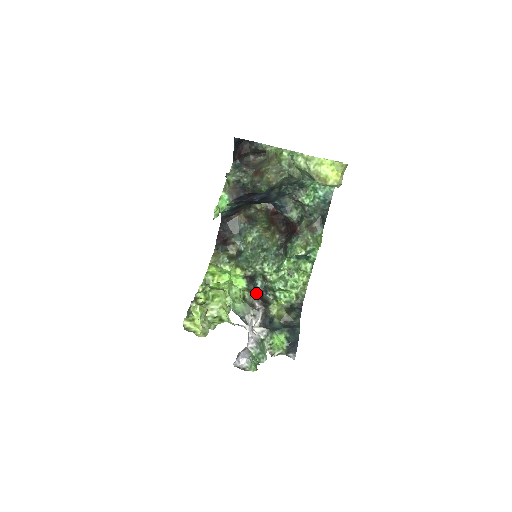
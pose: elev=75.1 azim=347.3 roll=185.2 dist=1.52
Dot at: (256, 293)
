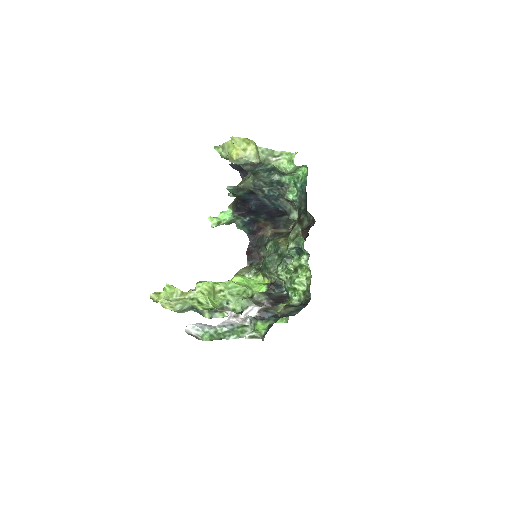
Dot at: (273, 296)
